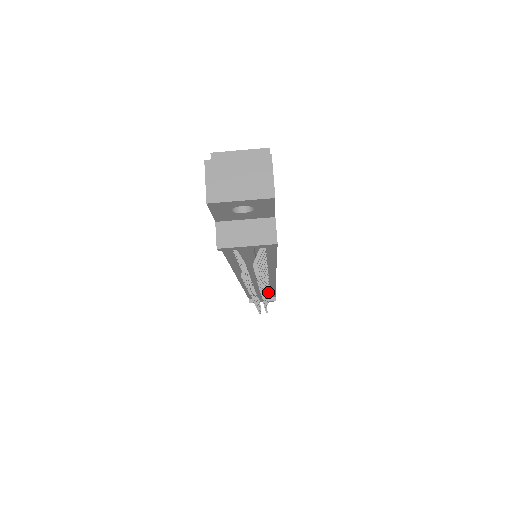
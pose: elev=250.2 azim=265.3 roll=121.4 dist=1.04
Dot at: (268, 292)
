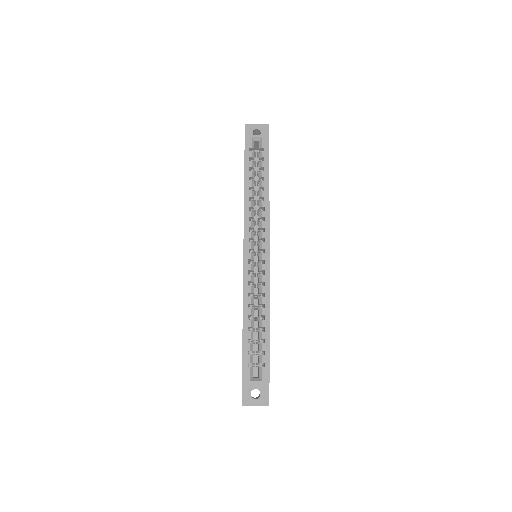
Dot at: occluded
